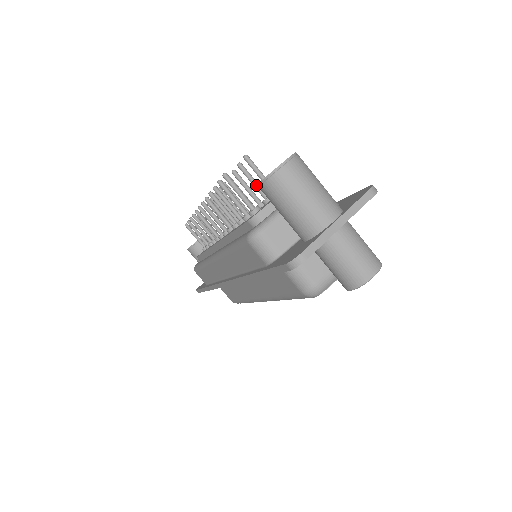
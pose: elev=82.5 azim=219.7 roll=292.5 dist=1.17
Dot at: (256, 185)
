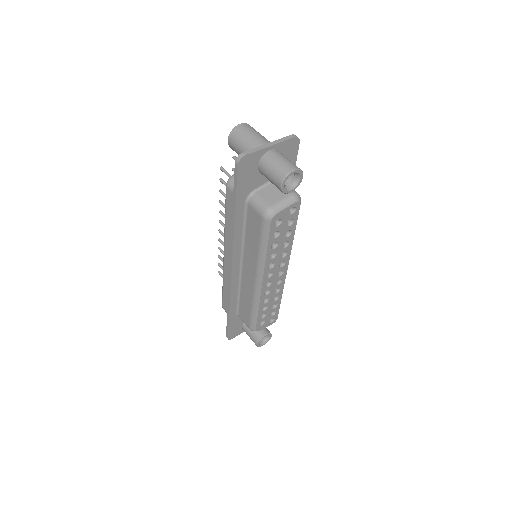
Dot at: occluded
